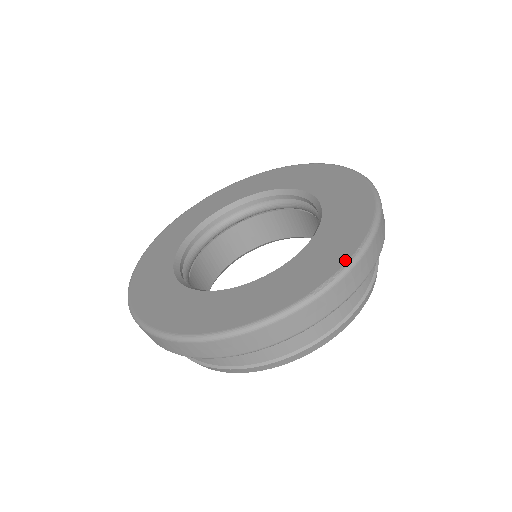
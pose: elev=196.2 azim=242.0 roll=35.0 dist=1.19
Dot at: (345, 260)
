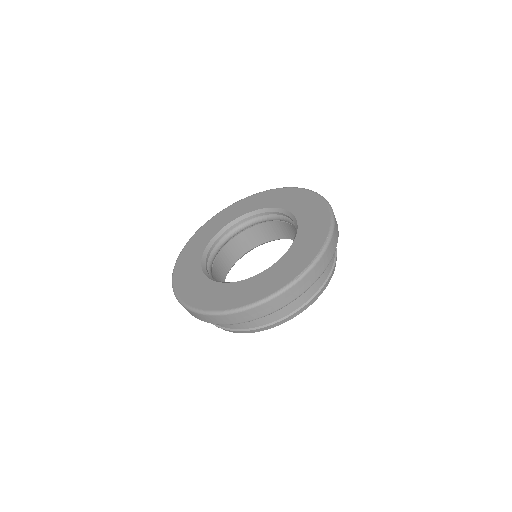
Dot at: (313, 257)
